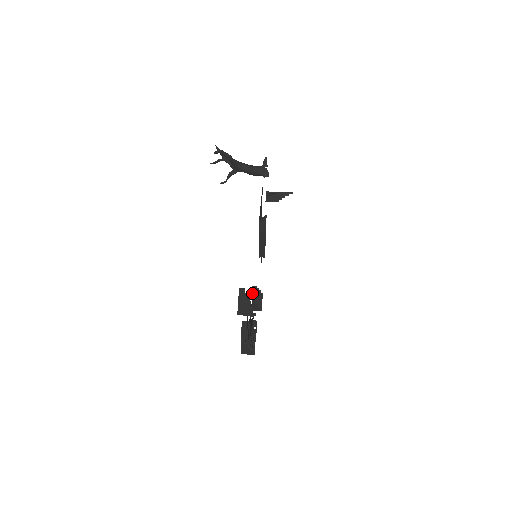
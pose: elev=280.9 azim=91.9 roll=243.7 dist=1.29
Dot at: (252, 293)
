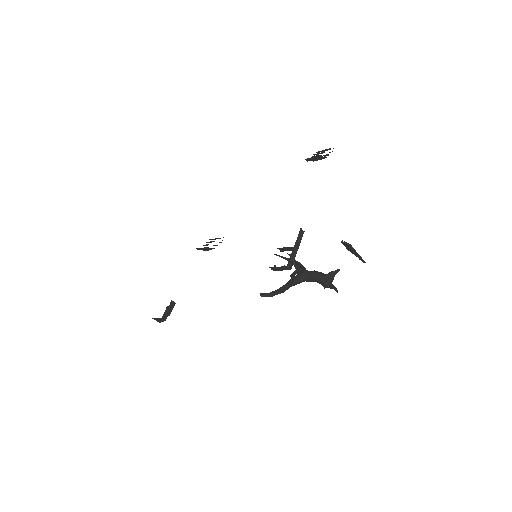
Dot at: (314, 157)
